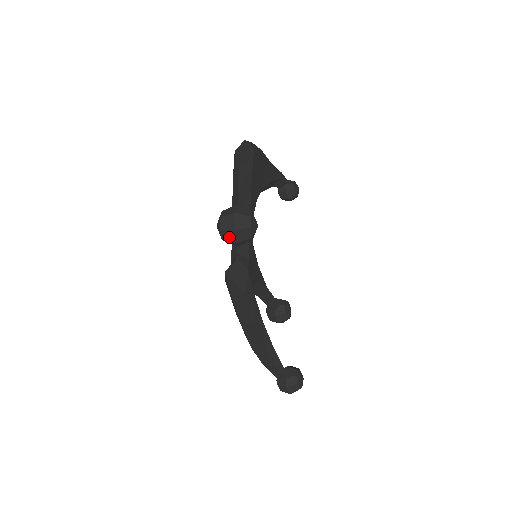
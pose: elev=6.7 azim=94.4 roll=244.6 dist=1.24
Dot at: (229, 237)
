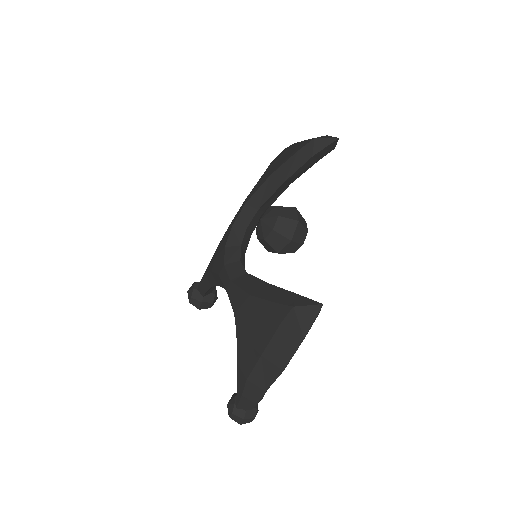
Dot at: (276, 243)
